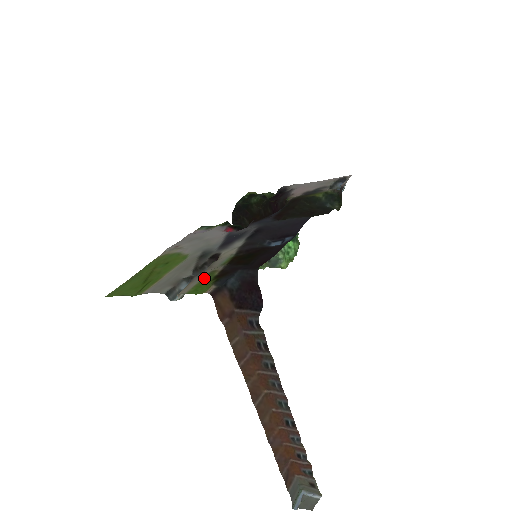
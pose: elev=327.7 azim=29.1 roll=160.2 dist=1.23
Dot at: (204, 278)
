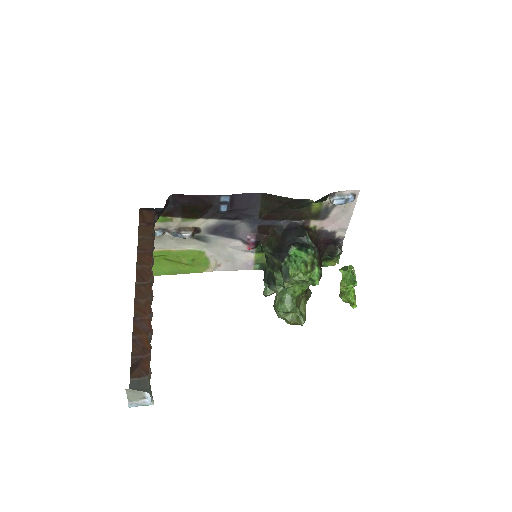
Dot at: (162, 221)
